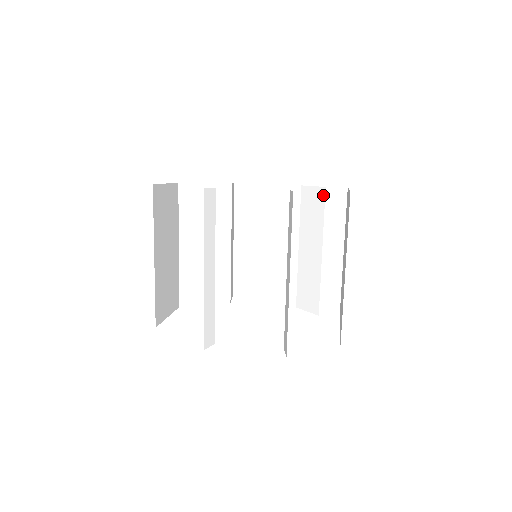
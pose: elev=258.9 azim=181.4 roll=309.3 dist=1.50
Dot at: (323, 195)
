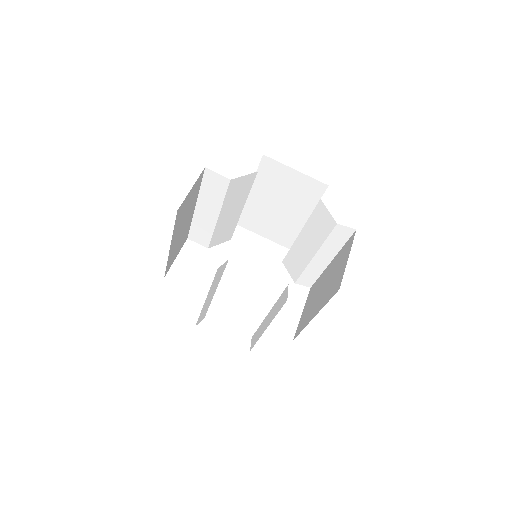
Dot at: (333, 226)
